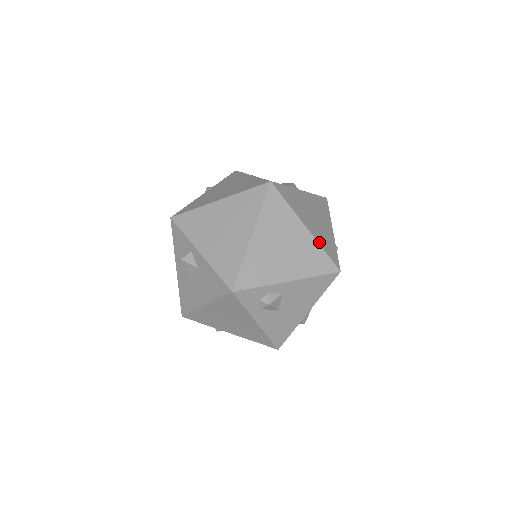
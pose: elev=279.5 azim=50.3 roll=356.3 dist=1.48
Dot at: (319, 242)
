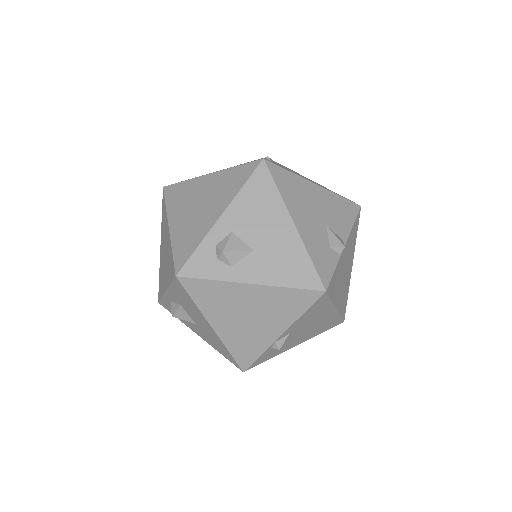
Dot at: (229, 168)
